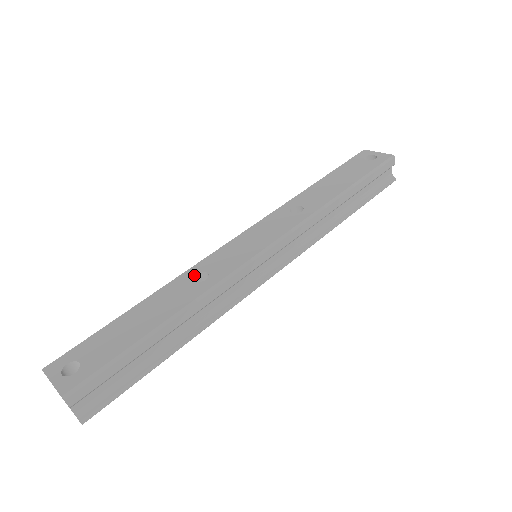
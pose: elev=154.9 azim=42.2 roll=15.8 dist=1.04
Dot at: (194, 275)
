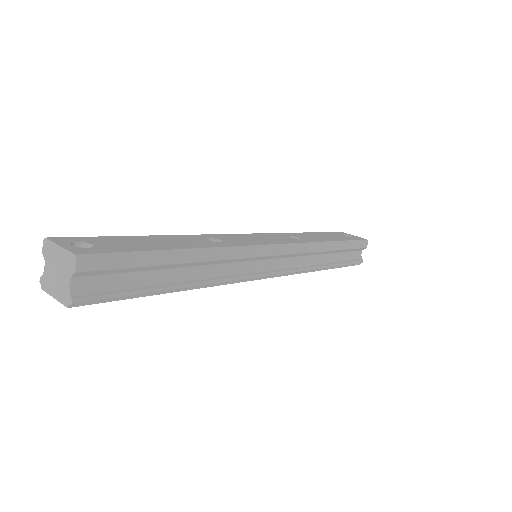
Dot at: (208, 238)
